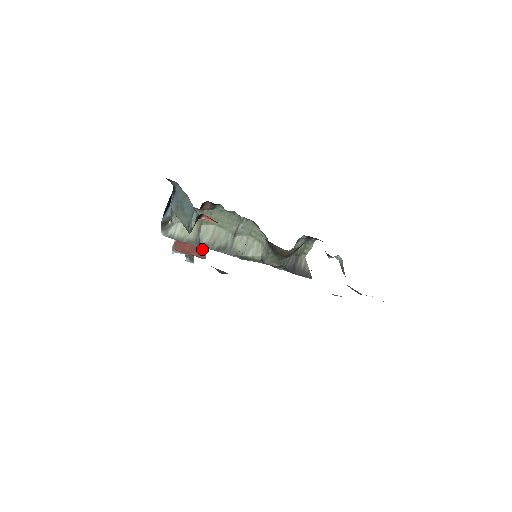
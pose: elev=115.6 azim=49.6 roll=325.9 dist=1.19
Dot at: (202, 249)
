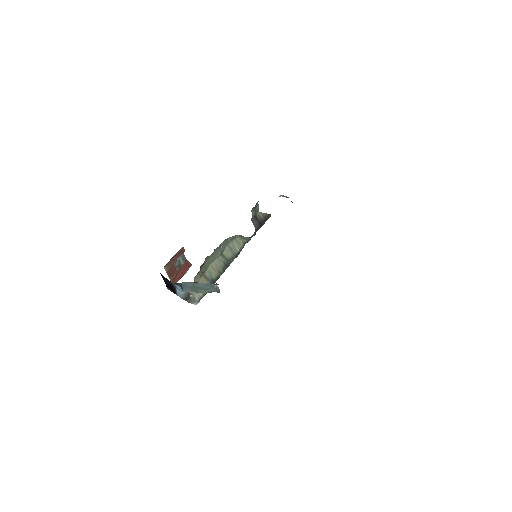
Dot at: (187, 265)
